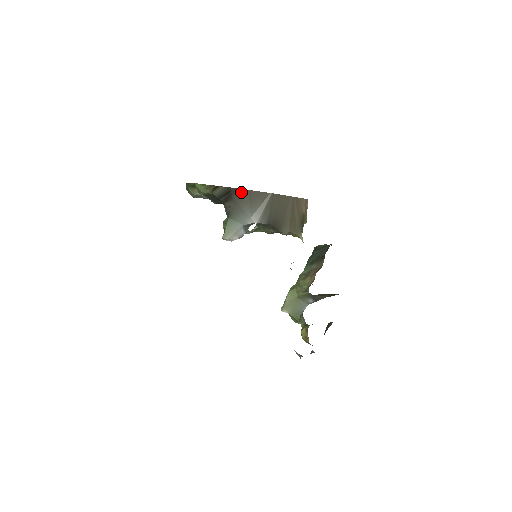
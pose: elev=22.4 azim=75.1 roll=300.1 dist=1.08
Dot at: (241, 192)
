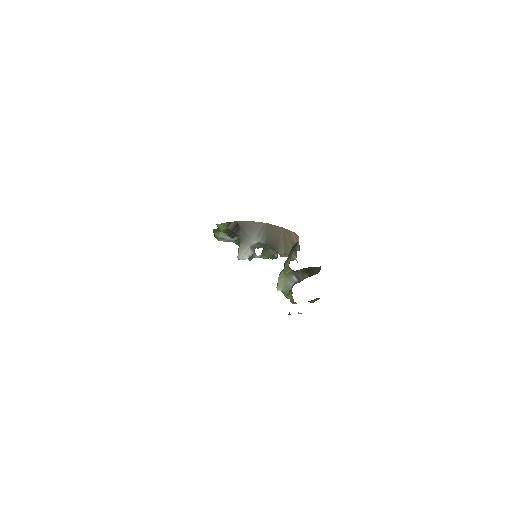
Dot at: (245, 223)
